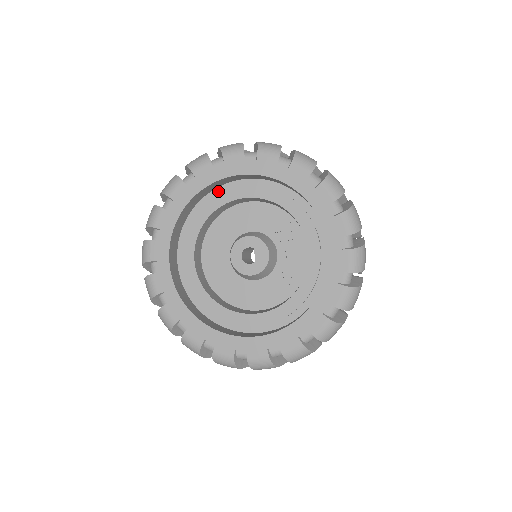
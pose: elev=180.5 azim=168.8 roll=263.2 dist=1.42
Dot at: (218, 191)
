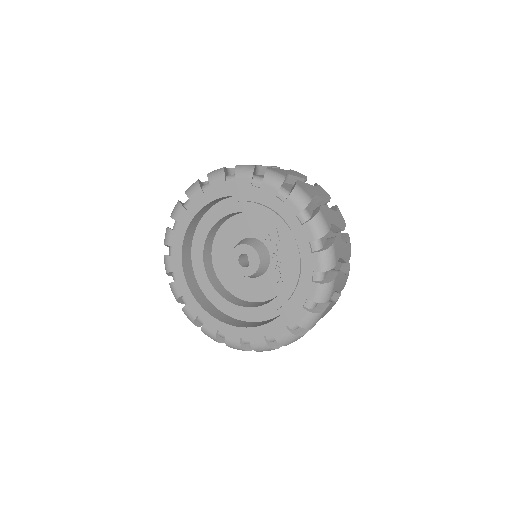
Dot at: (214, 208)
